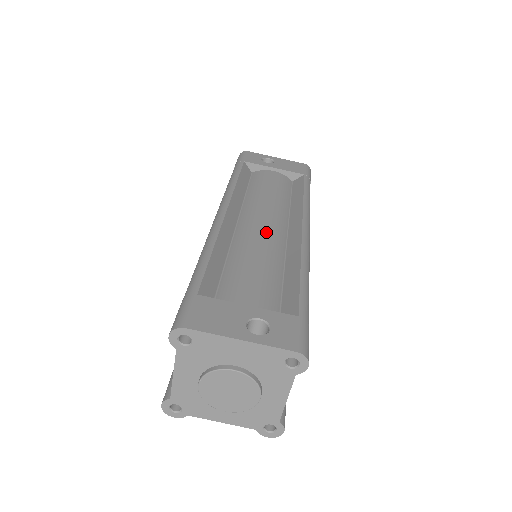
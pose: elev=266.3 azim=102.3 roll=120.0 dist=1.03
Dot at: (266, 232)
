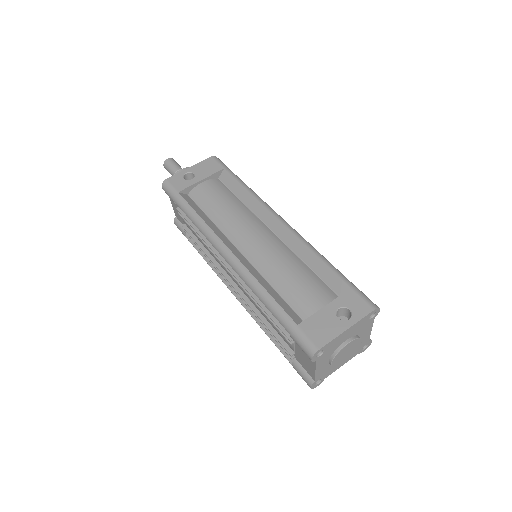
Dot at: (266, 243)
